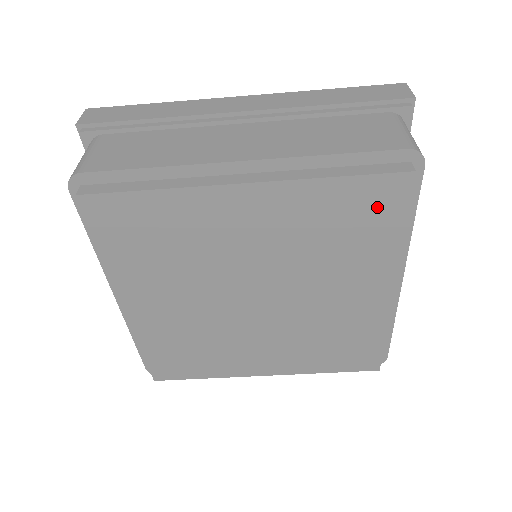
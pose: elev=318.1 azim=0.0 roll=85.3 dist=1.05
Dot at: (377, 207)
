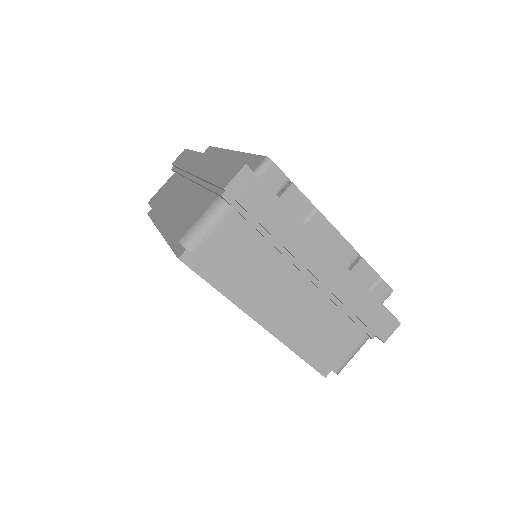
Dot at: occluded
